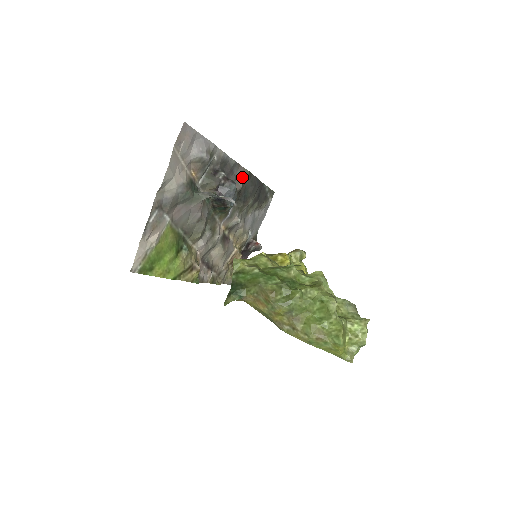
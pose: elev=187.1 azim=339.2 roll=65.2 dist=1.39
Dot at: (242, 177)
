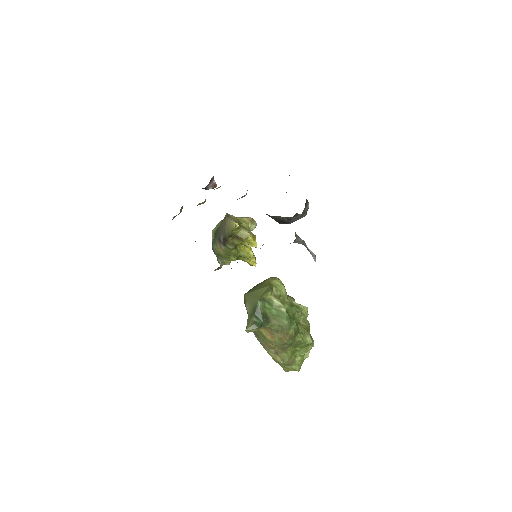
Dot at: occluded
